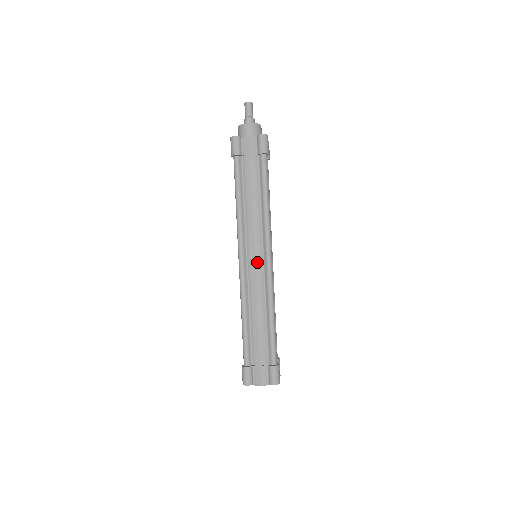
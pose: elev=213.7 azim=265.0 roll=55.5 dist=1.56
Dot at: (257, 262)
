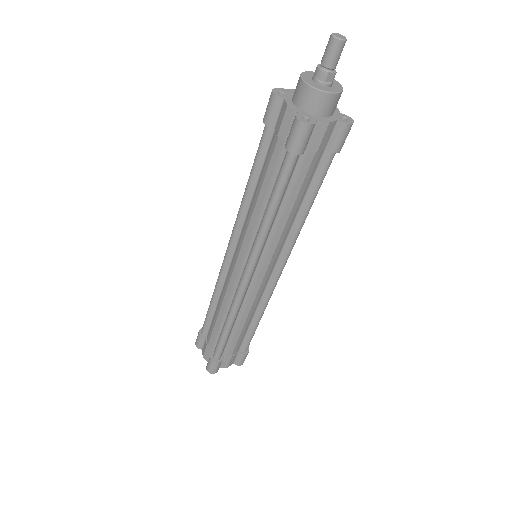
Dot at: (266, 276)
